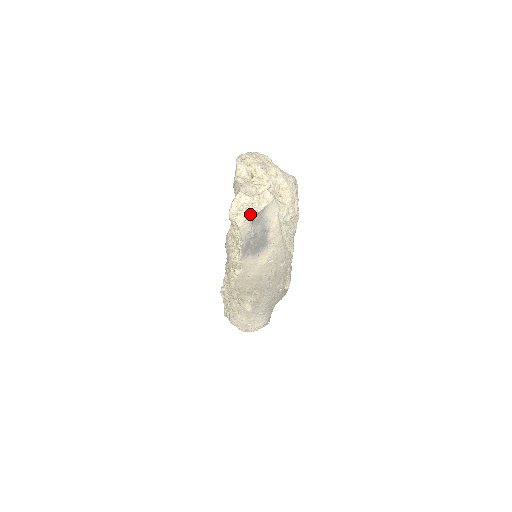
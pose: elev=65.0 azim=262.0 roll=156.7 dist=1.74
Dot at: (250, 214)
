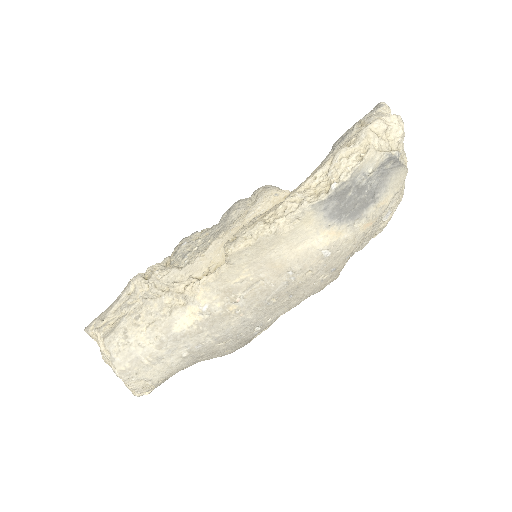
Dot at: (391, 151)
